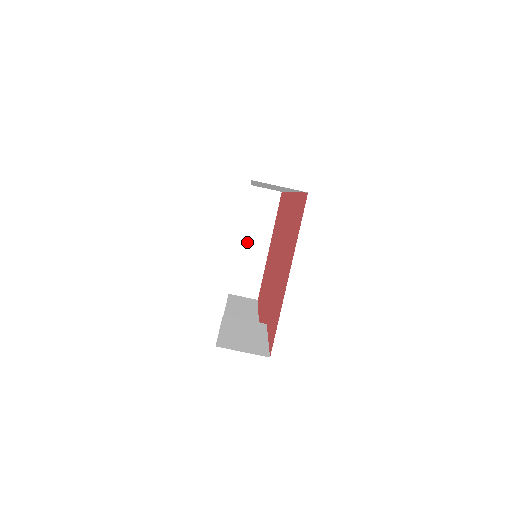
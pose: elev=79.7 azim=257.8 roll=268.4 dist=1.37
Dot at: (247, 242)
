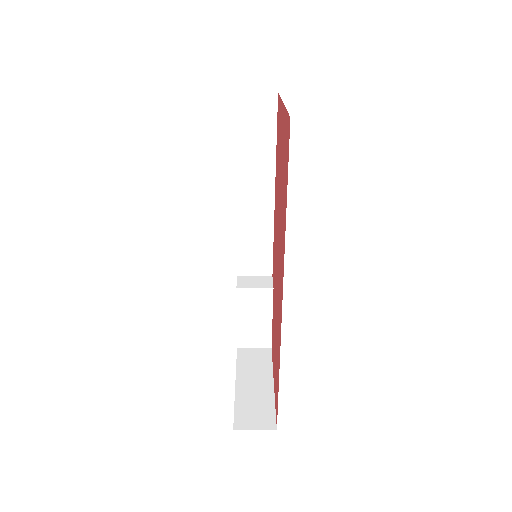
Dot at: occluded
